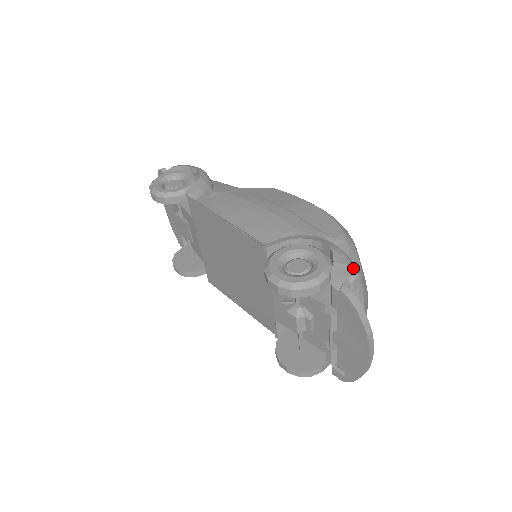
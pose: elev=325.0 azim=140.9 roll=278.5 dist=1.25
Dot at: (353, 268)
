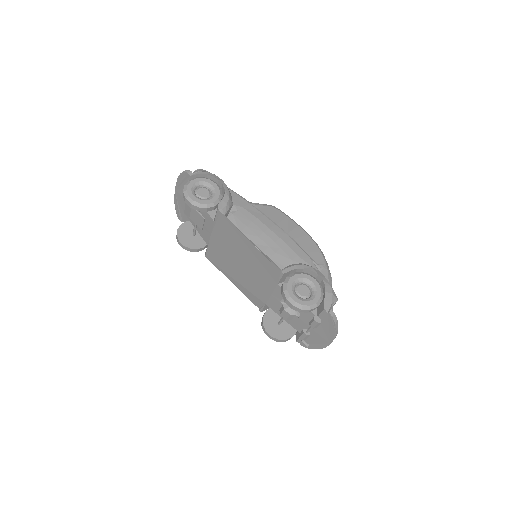
Dot at: (335, 296)
